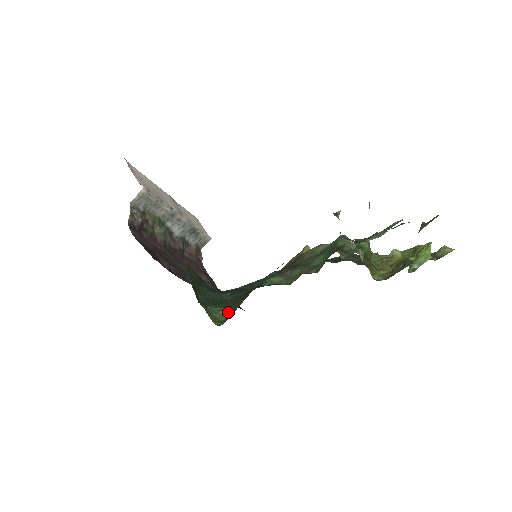
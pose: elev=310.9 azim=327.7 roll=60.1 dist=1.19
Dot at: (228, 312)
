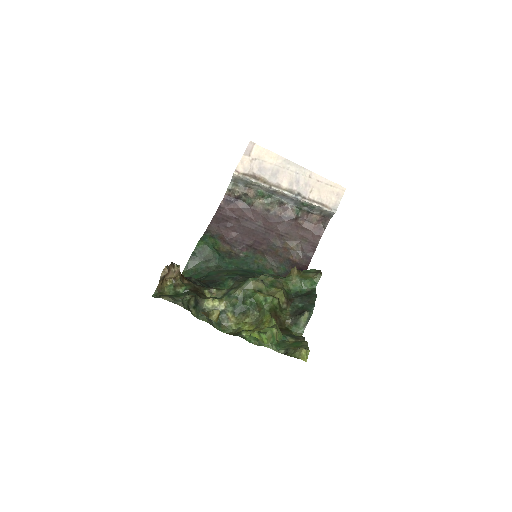
Dot at: occluded
